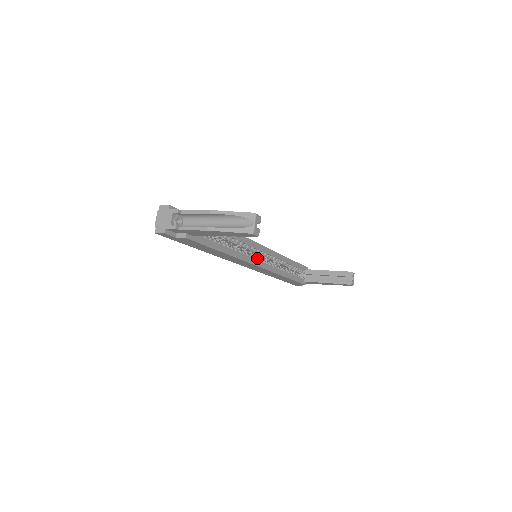
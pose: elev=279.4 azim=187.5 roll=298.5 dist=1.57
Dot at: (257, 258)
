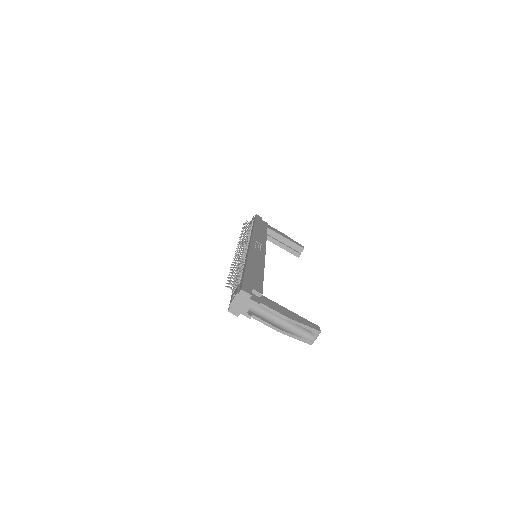
Dot at: occluded
